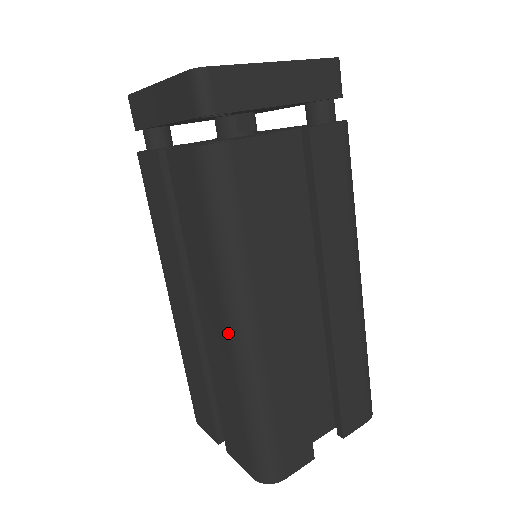
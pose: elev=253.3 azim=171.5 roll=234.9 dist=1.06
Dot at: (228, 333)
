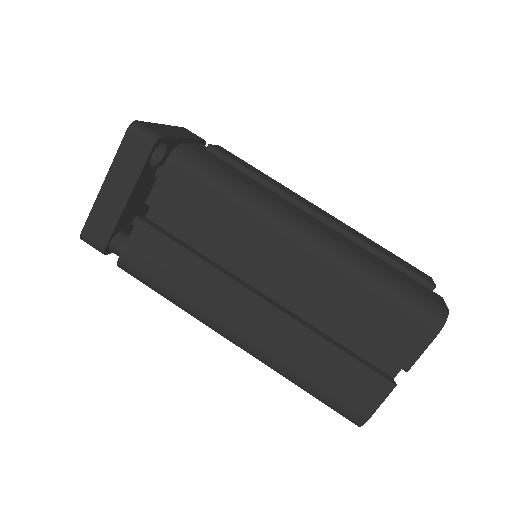
Dot at: (299, 243)
